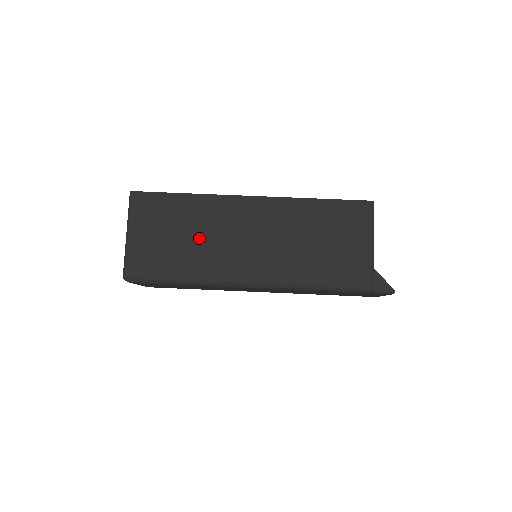
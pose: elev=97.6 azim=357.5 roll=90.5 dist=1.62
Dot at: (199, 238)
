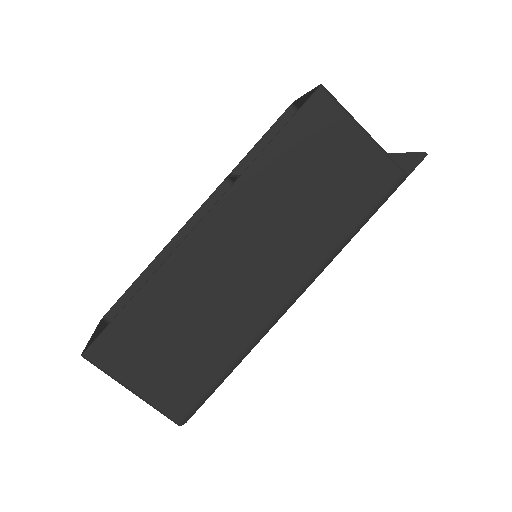
Dot at: (201, 318)
